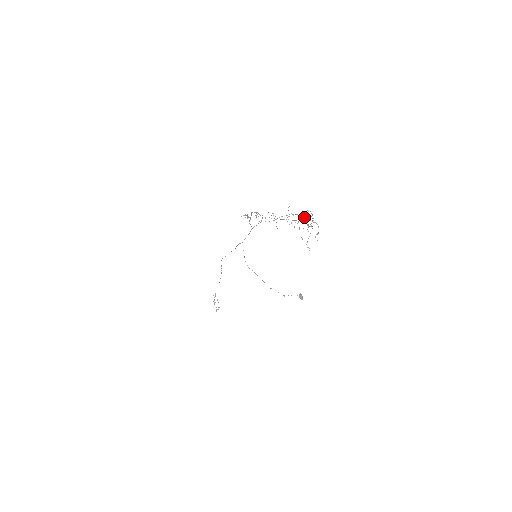
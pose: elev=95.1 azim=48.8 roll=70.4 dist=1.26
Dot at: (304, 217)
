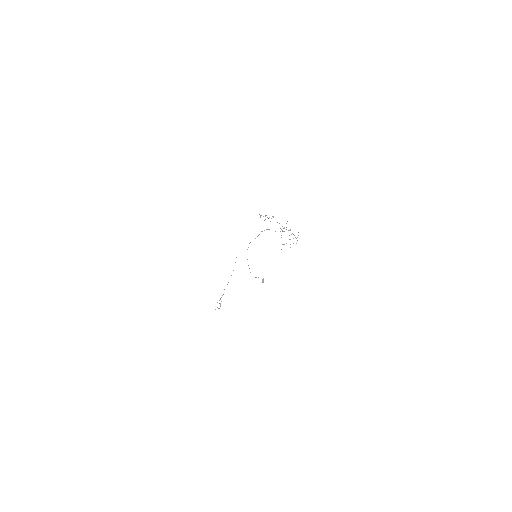
Dot at: occluded
